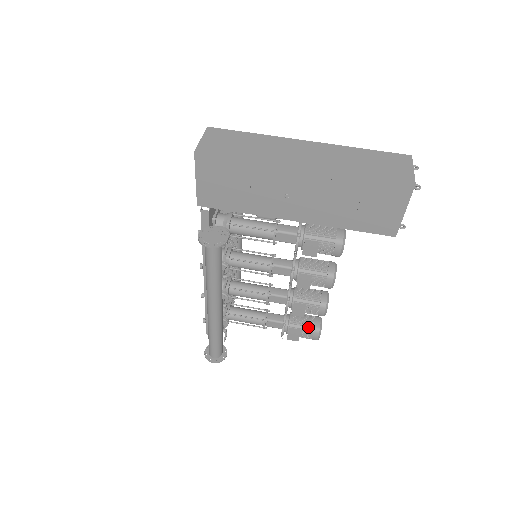
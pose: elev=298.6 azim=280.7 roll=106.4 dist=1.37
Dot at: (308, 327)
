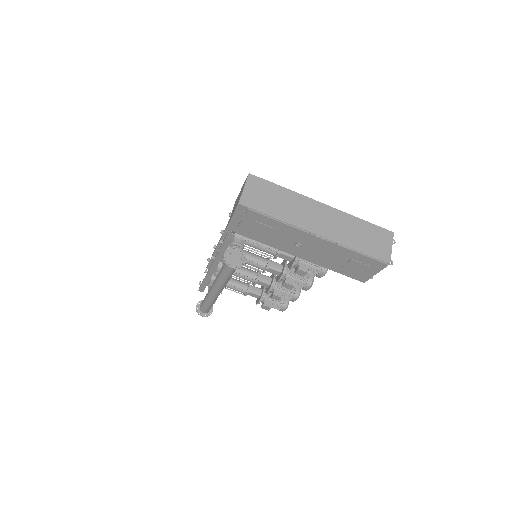
Dot at: (279, 303)
